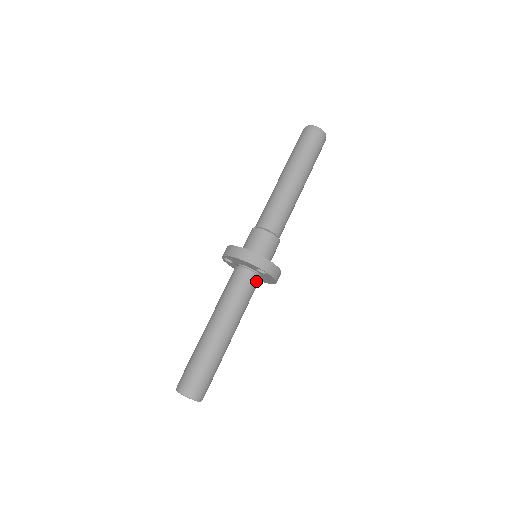
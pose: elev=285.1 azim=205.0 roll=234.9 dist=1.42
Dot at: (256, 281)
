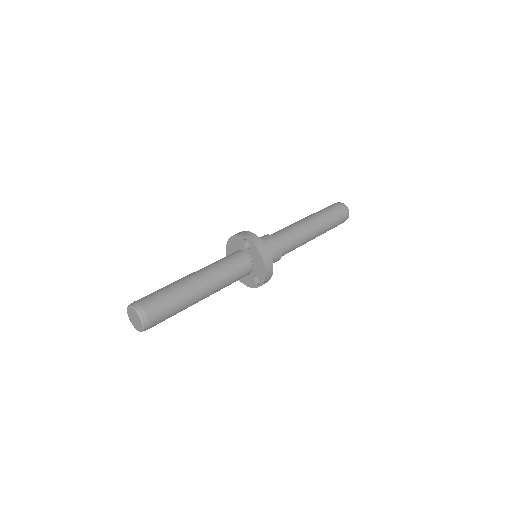
Dot at: (244, 259)
